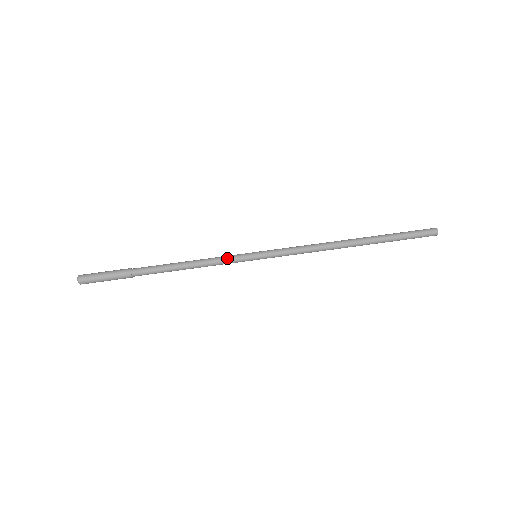
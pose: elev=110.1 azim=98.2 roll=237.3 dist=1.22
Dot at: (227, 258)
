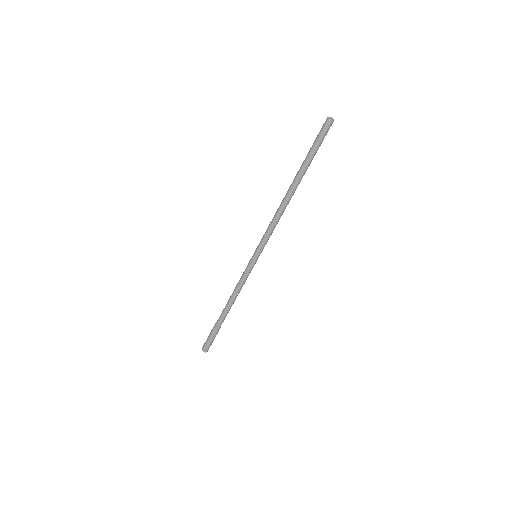
Dot at: (247, 275)
